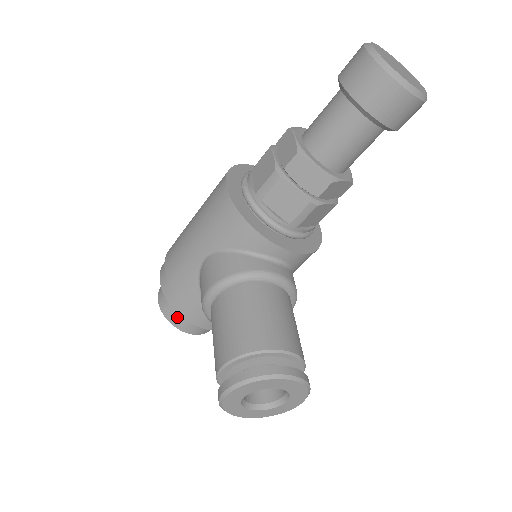
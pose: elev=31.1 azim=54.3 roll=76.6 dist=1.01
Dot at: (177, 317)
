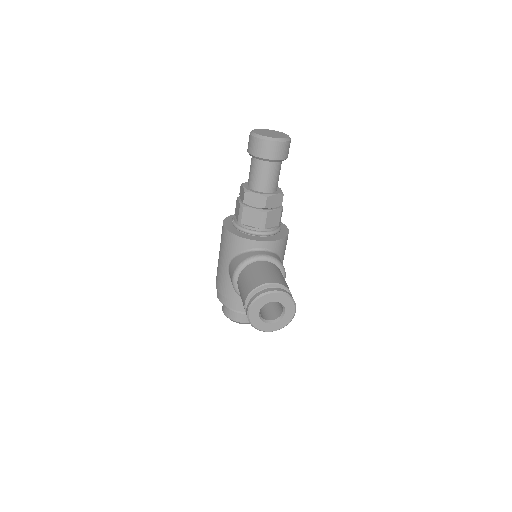
Dot at: (234, 314)
